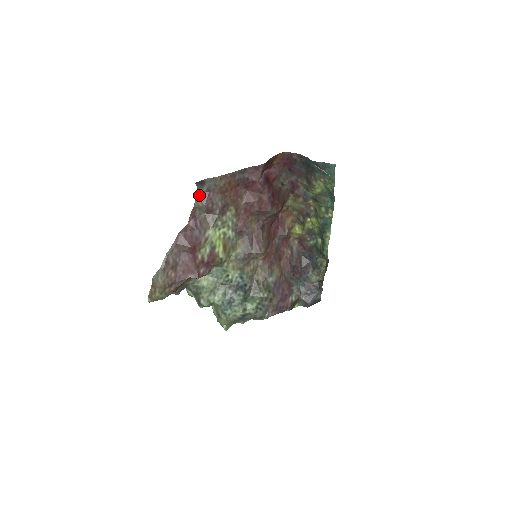
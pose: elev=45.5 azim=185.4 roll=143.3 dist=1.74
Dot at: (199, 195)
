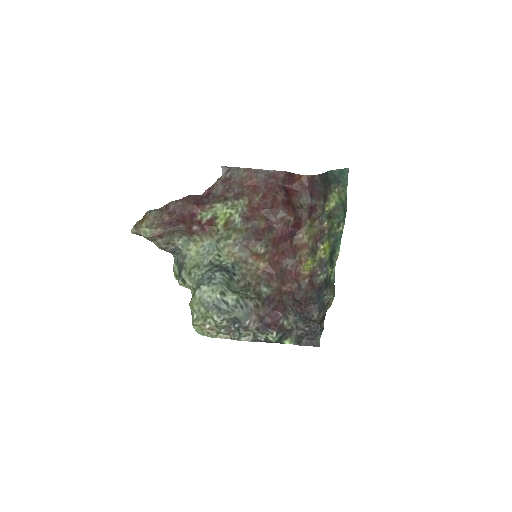
Dot at: (221, 178)
